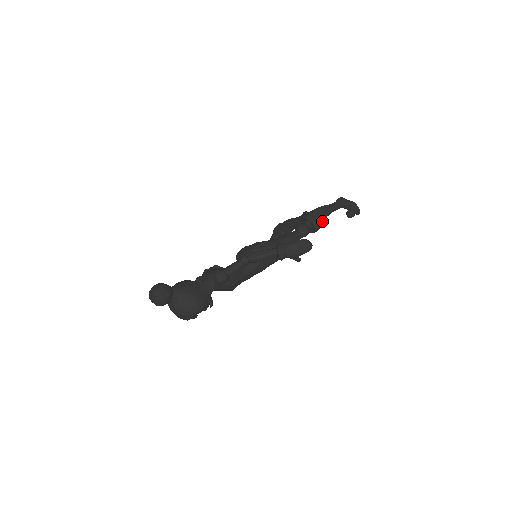
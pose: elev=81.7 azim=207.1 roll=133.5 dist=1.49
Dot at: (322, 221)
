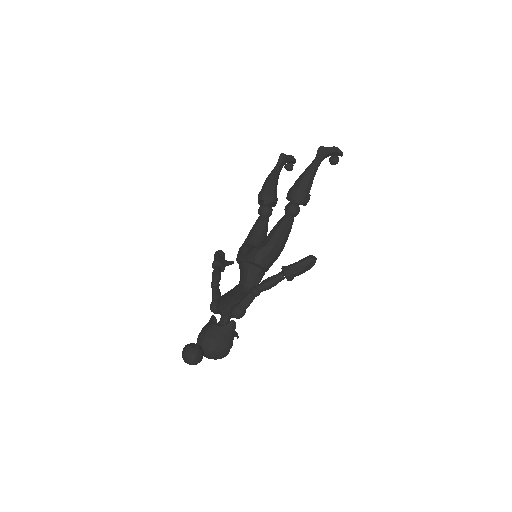
Dot at: (309, 190)
